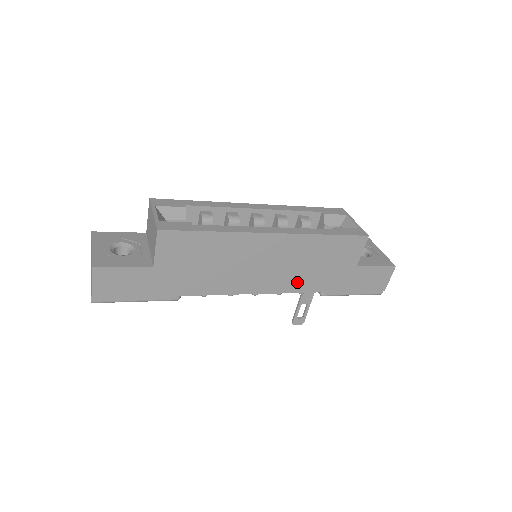
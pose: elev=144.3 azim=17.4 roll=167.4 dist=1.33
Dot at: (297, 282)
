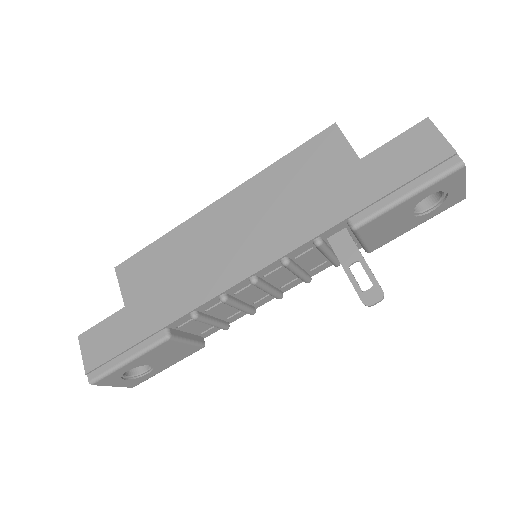
Dot at: (292, 231)
